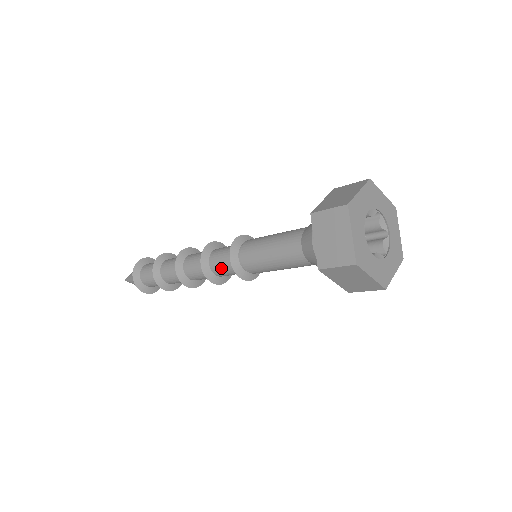
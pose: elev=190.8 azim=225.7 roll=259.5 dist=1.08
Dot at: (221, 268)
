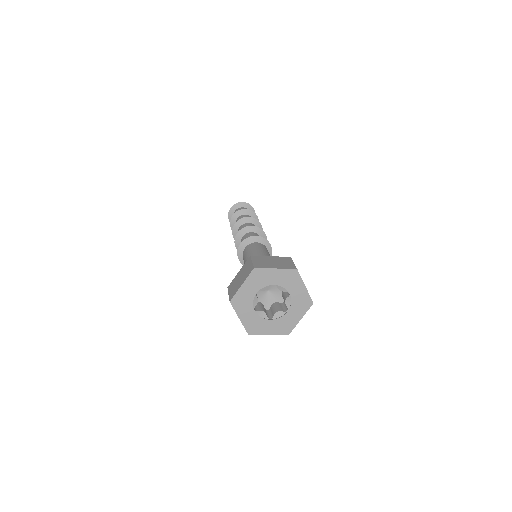
Dot at: occluded
